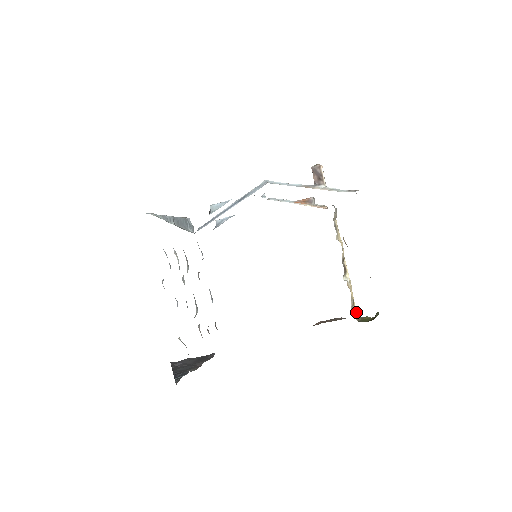
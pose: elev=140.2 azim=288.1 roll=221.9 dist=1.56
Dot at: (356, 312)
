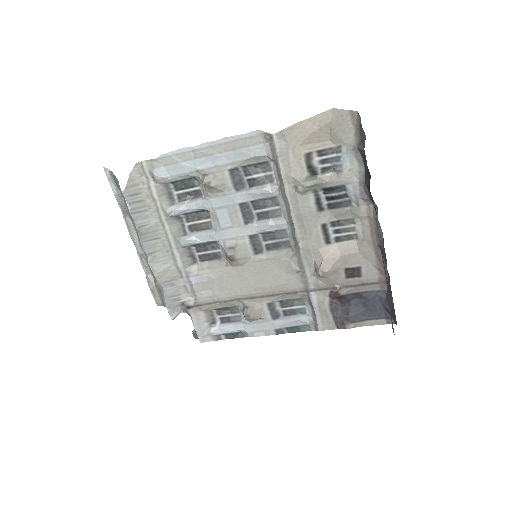
Dot at: occluded
